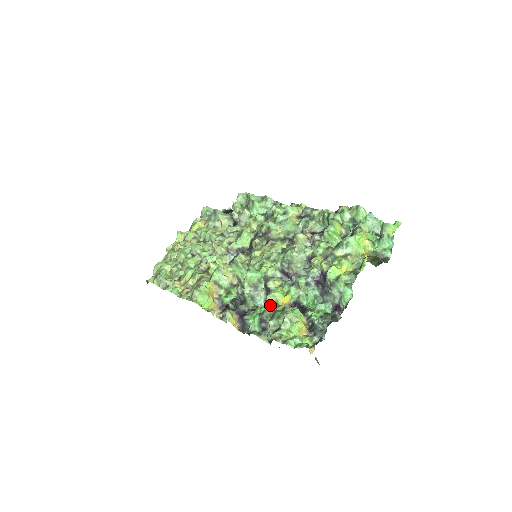
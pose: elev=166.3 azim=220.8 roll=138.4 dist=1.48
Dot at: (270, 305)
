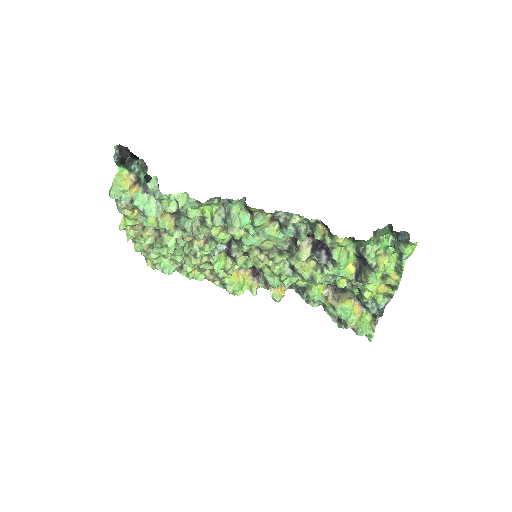
Dot at: occluded
